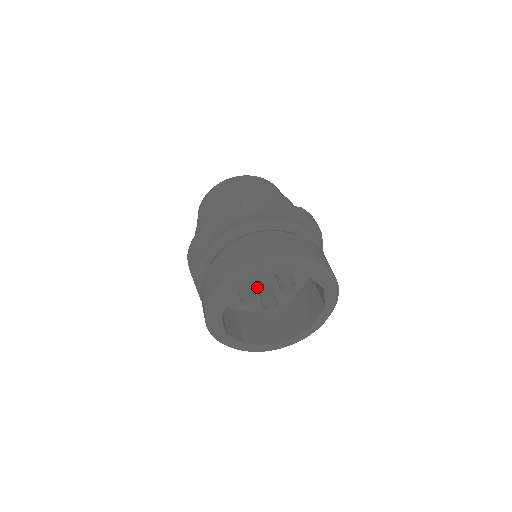
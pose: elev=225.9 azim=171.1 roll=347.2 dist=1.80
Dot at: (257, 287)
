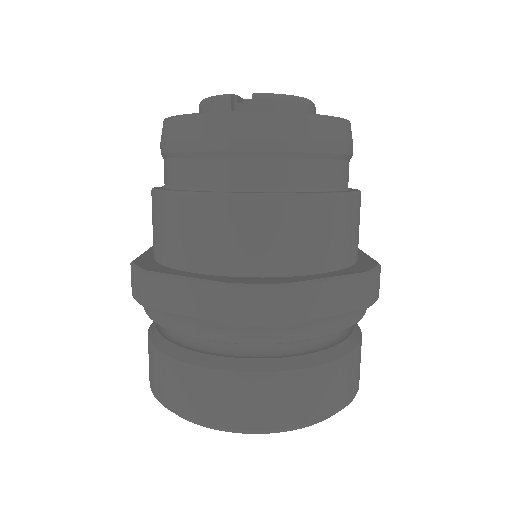
Dot at: occluded
